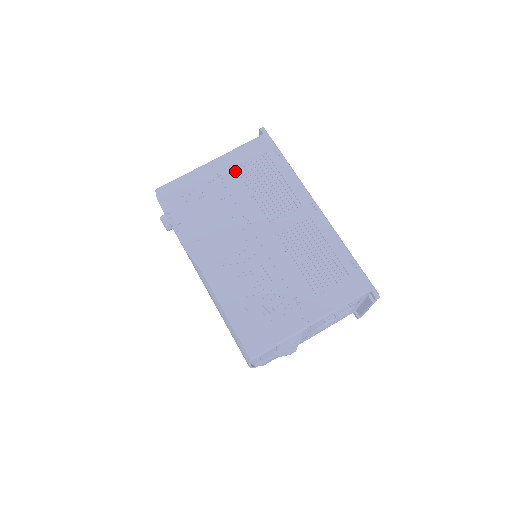
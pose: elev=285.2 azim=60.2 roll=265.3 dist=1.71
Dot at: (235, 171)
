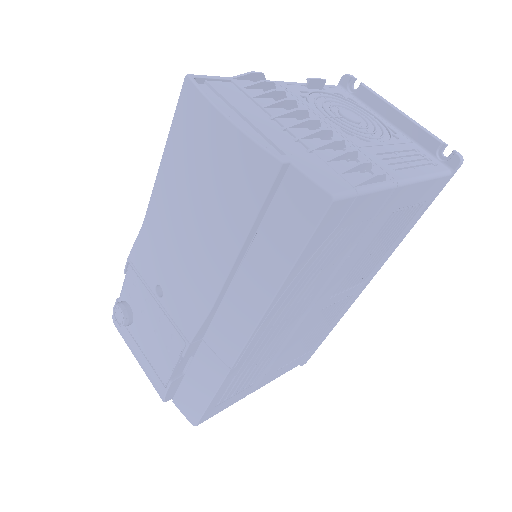
Dot at: occluded
